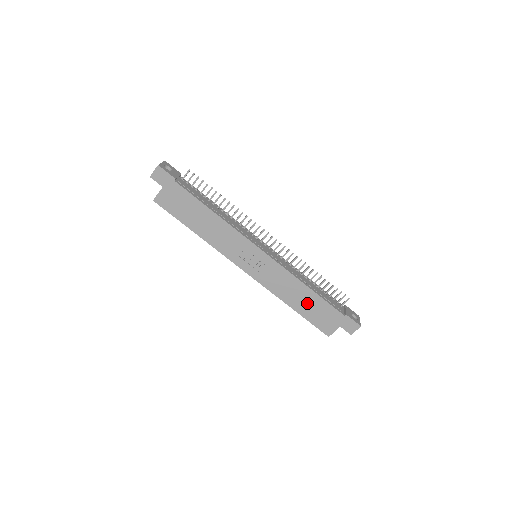
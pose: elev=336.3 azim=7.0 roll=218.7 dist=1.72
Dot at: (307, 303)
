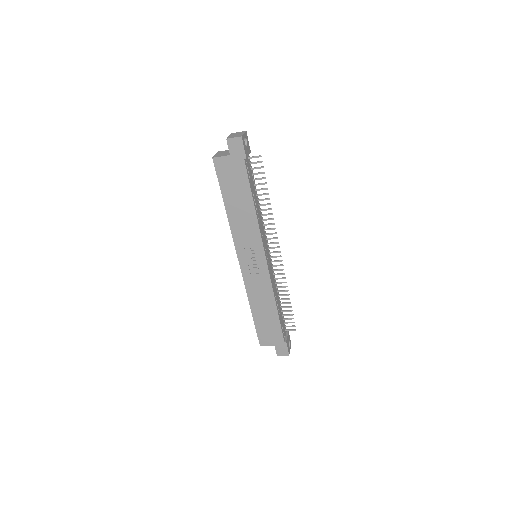
Dot at: (266, 315)
